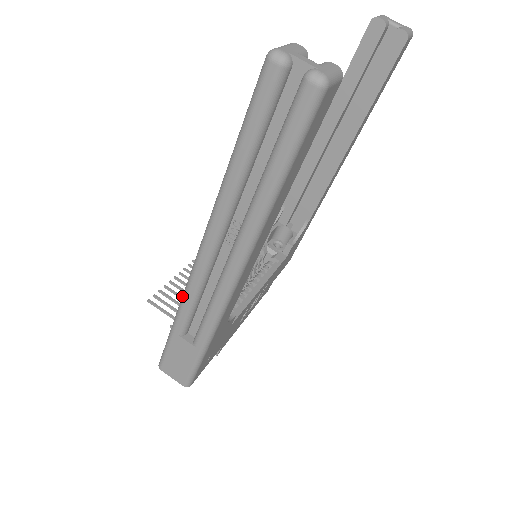
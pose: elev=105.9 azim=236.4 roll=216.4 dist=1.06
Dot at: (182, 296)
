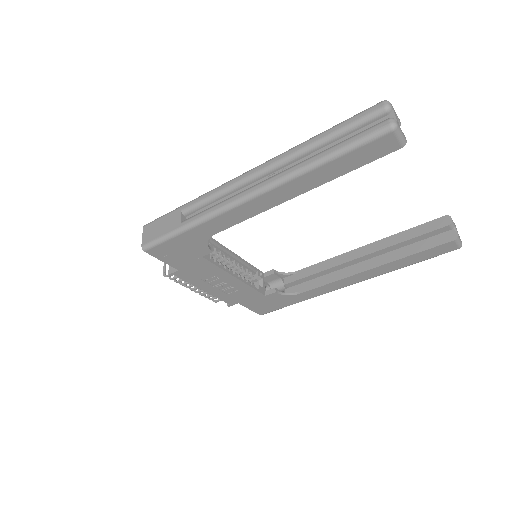
Dot at: (212, 190)
